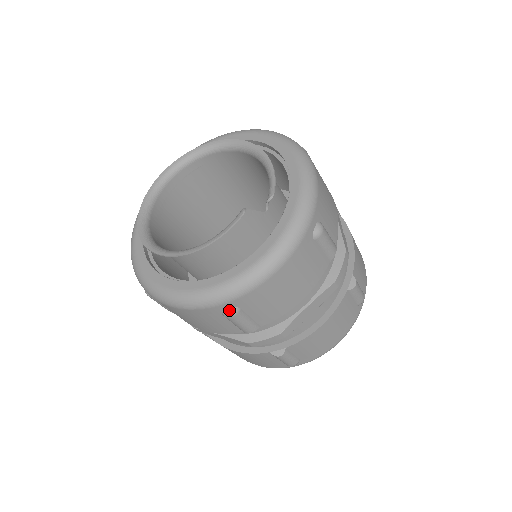
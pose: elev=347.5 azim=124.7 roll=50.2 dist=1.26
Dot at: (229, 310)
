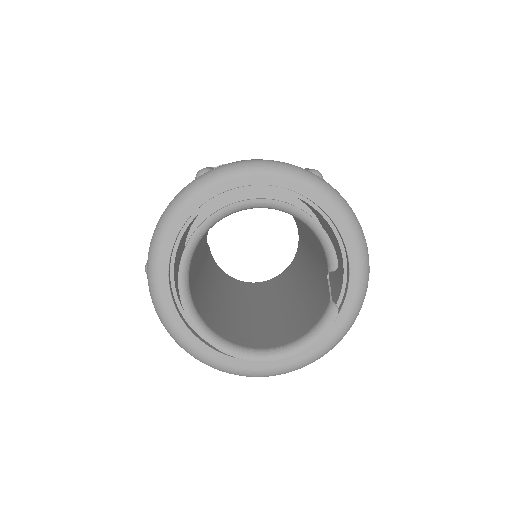
Dot at: occluded
